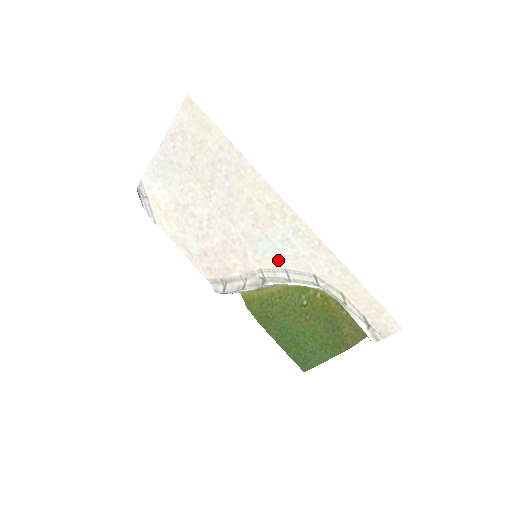
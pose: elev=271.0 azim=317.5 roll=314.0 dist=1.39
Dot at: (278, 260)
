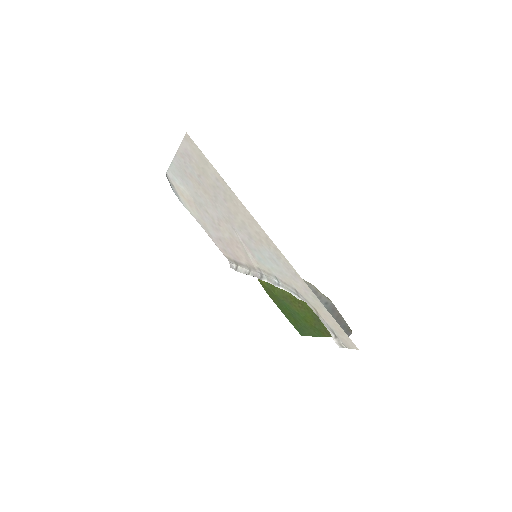
Dot at: (269, 268)
